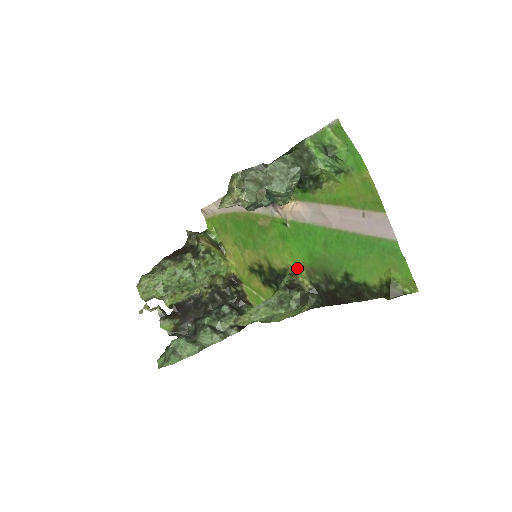
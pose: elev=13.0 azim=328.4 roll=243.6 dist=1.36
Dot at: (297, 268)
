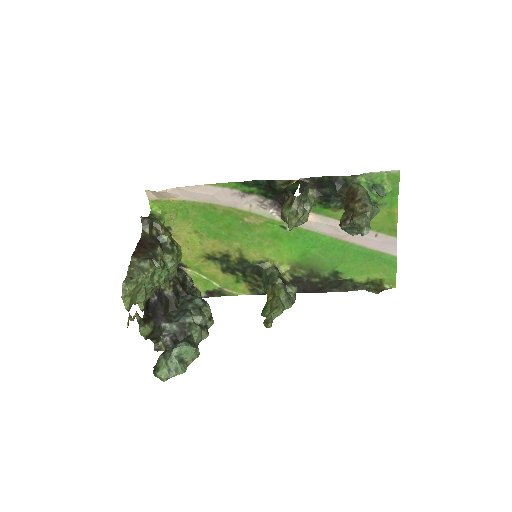
Dot at: (280, 262)
